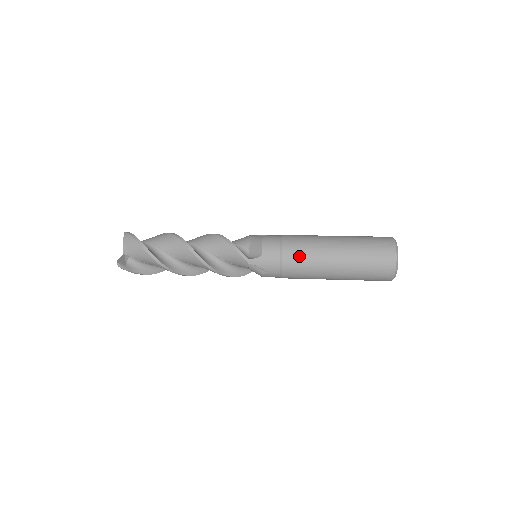
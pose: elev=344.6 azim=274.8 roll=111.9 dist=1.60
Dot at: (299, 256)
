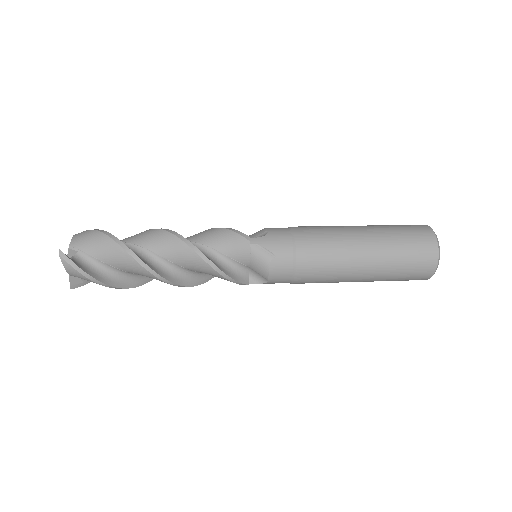
Dot at: (316, 233)
